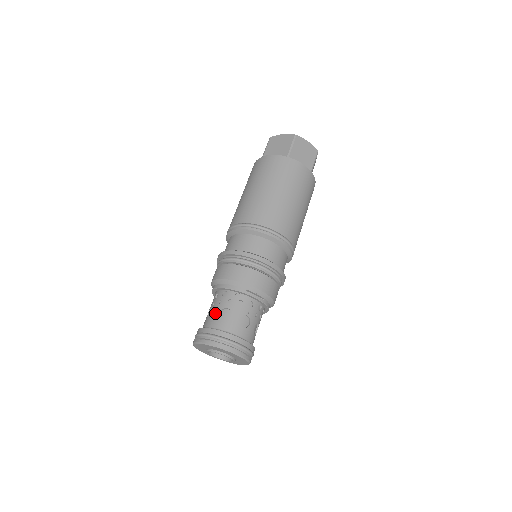
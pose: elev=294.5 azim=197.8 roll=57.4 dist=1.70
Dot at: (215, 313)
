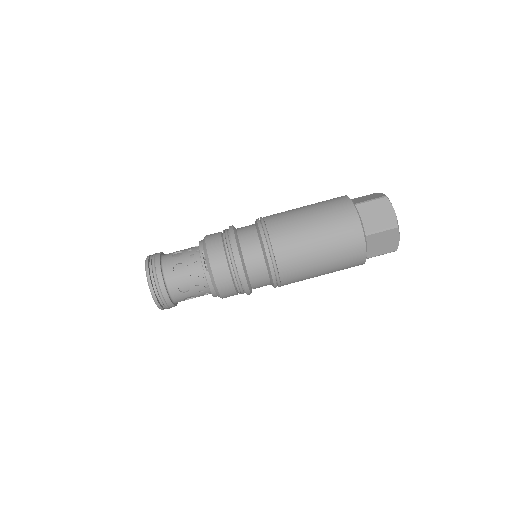
Dot at: (177, 251)
